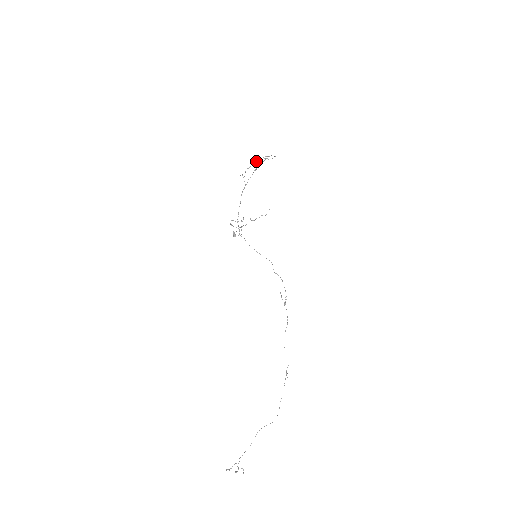
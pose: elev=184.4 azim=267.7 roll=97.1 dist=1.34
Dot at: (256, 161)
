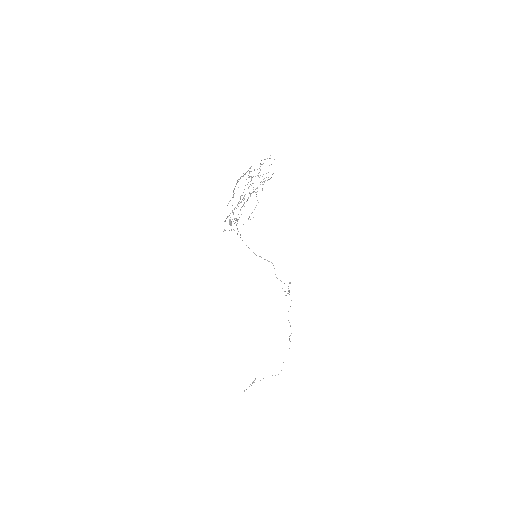
Dot at: occluded
